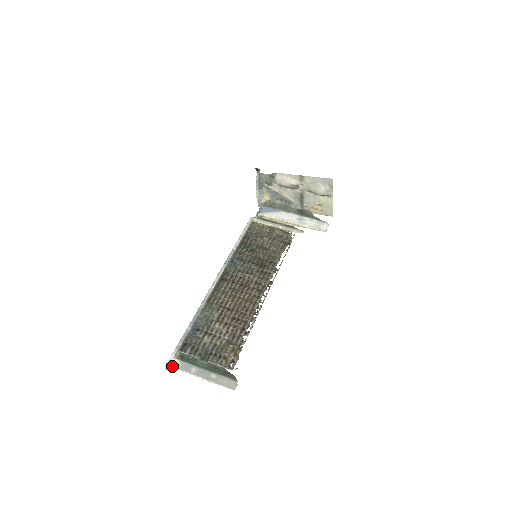
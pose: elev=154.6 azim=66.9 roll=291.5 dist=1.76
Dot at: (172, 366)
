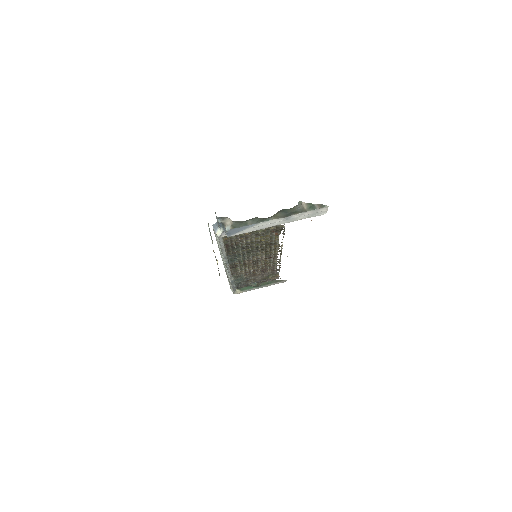
Dot at: occluded
